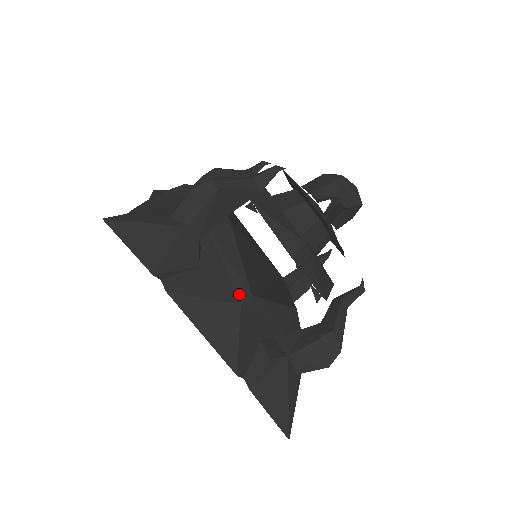
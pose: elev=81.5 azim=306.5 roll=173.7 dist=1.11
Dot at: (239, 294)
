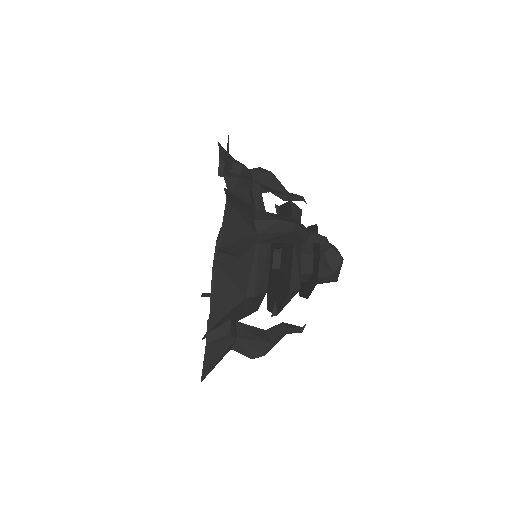
Dot at: occluded
